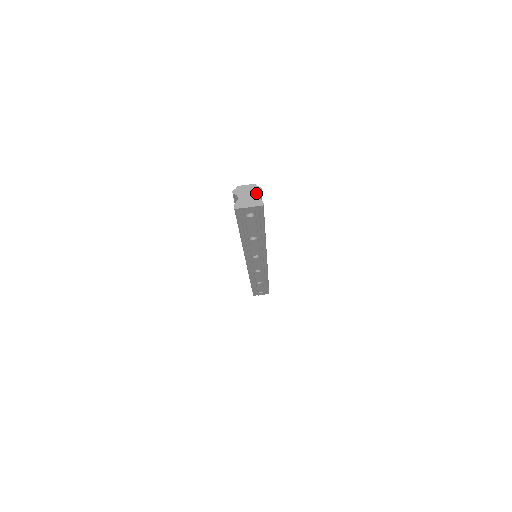
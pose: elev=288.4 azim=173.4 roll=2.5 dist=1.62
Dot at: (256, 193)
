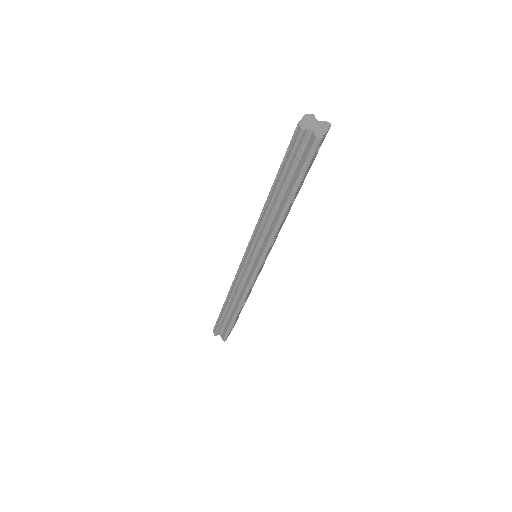
Dot at: (315, 119)
